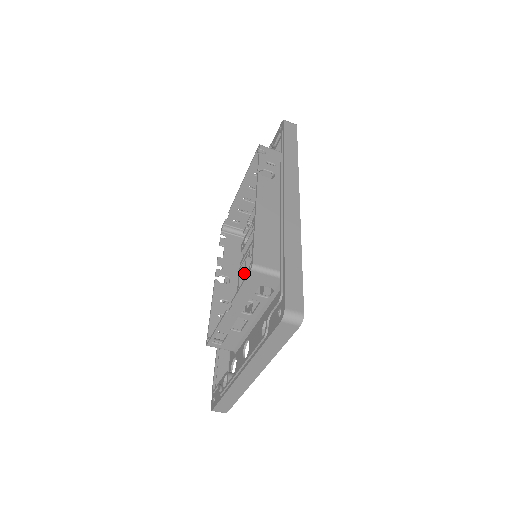
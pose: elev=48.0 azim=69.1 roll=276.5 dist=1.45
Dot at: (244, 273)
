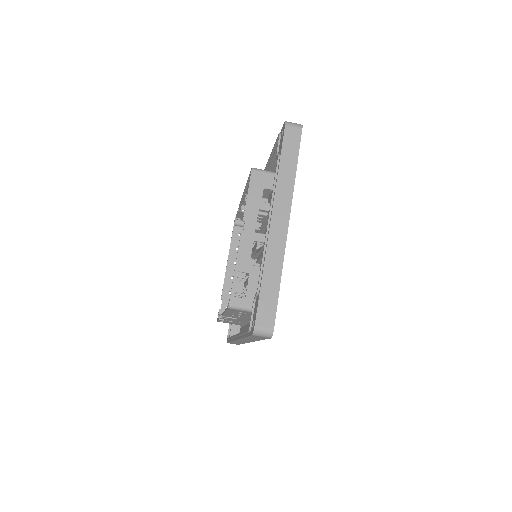
Dot at: occluded
